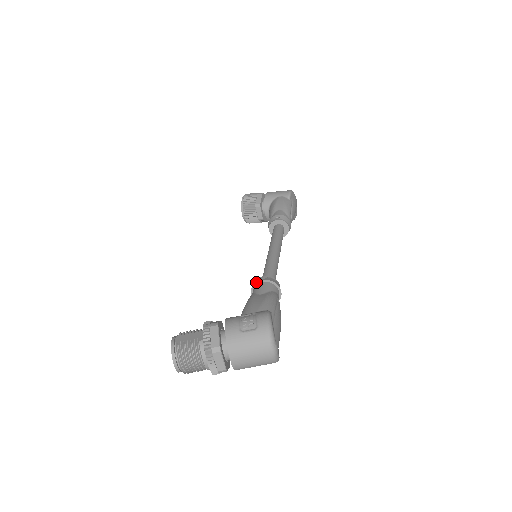
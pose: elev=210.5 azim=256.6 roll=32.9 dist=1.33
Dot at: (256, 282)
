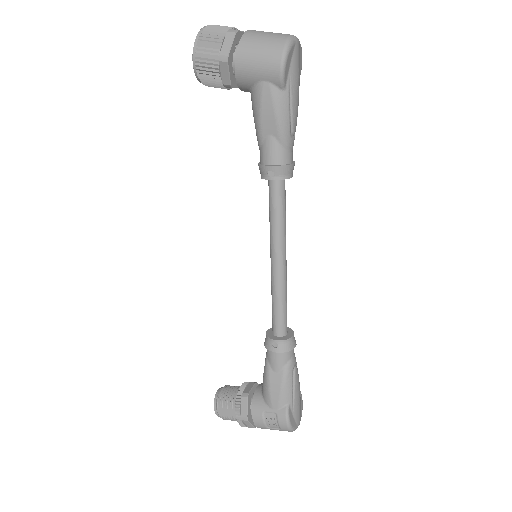
Dot at: (268, 350)
